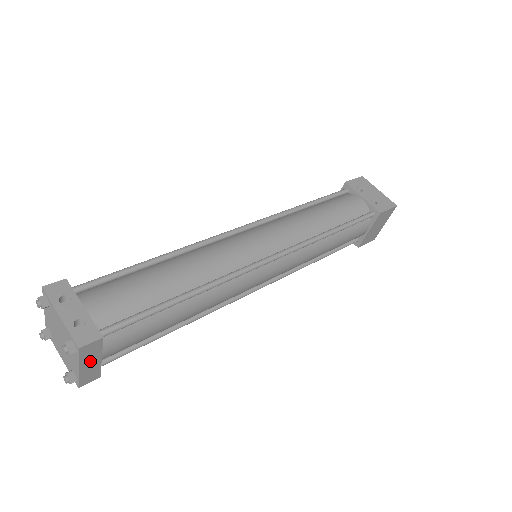
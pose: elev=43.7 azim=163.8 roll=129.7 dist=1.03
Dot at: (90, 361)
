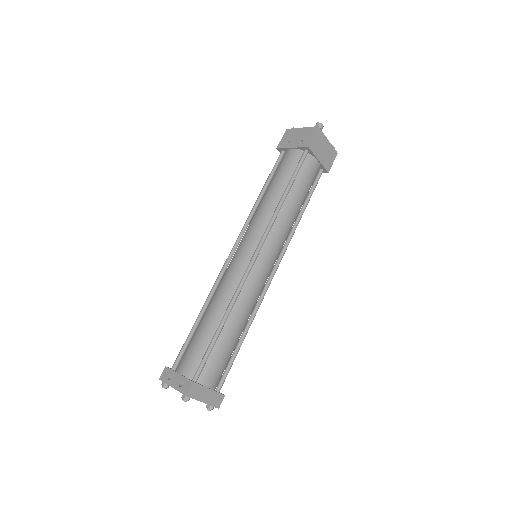
Dot at: (204, 395)
